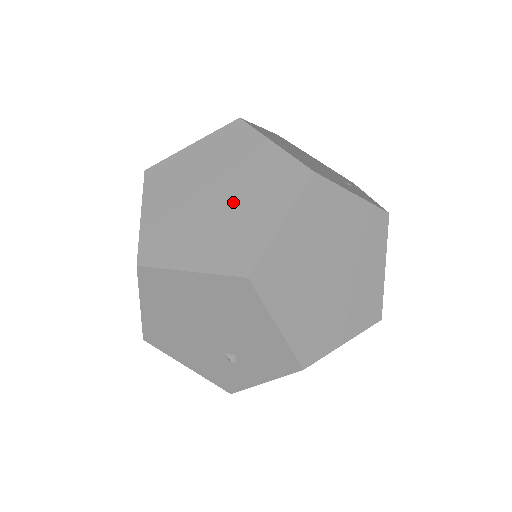
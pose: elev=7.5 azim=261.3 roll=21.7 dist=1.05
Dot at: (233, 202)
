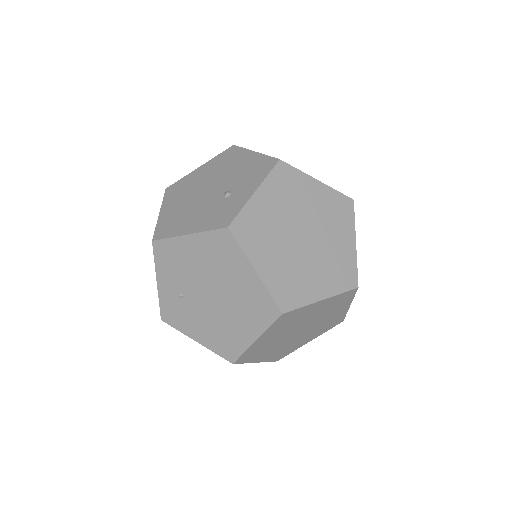
Dot at: occluded
